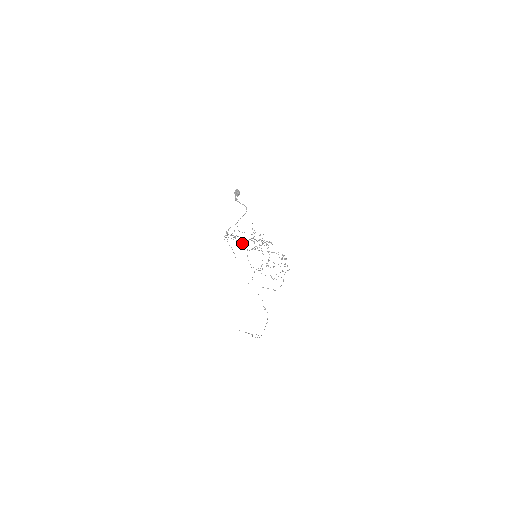
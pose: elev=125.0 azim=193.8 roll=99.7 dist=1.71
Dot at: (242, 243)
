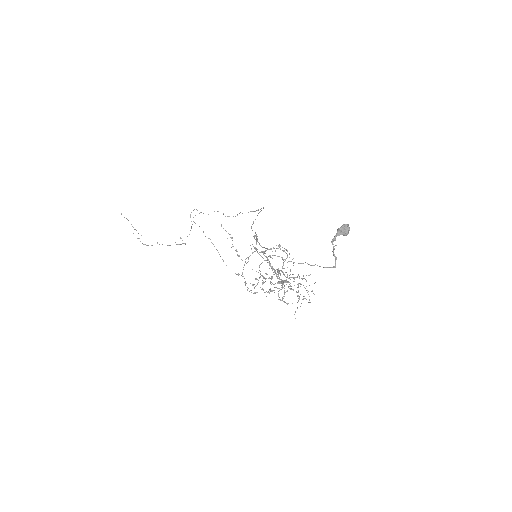
Dot at: (257, 236)
